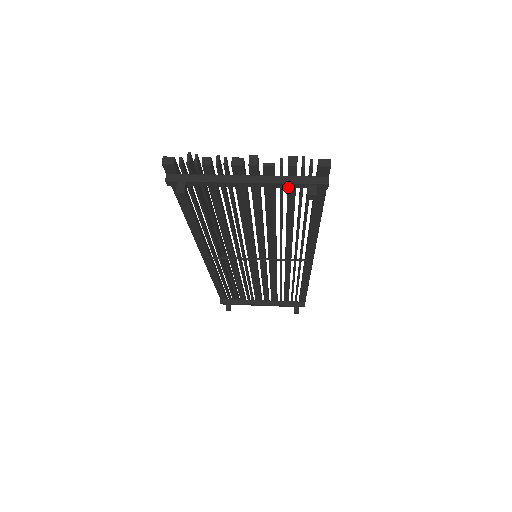
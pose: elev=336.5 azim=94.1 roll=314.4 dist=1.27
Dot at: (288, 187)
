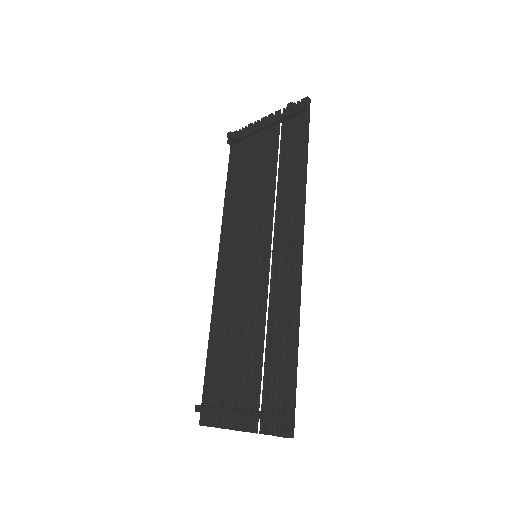
Dot at: (283, 117)
